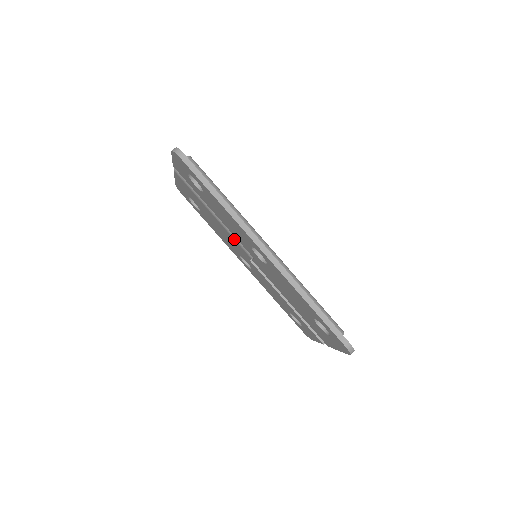
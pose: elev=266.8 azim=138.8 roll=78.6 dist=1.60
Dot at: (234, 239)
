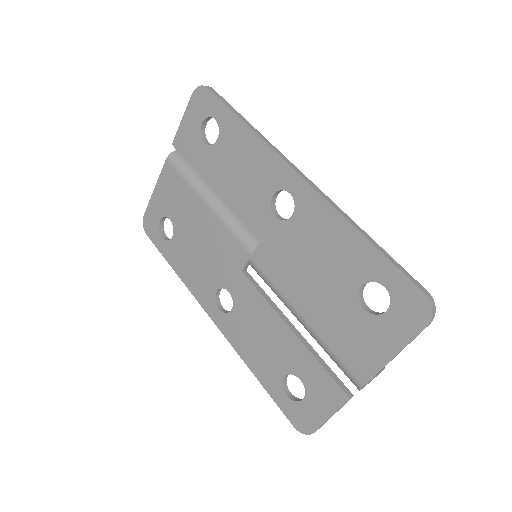
Dot at: (230, 231)
